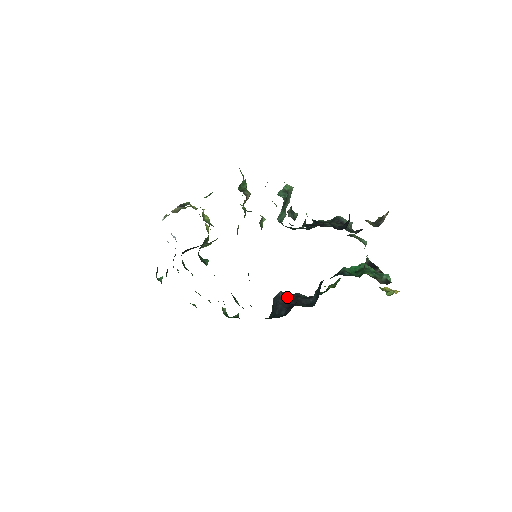
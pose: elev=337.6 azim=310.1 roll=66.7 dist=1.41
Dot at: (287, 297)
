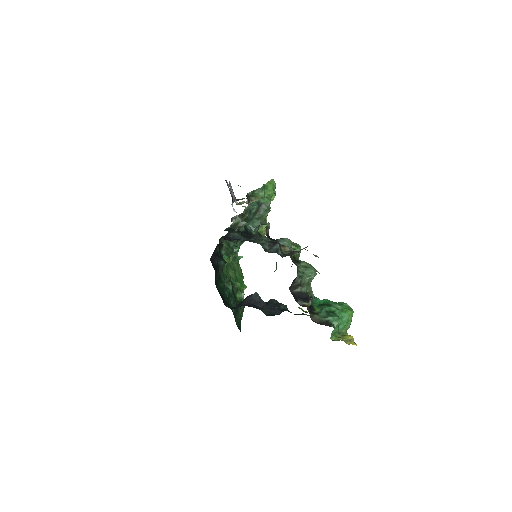
Dot at: (259, 299)
